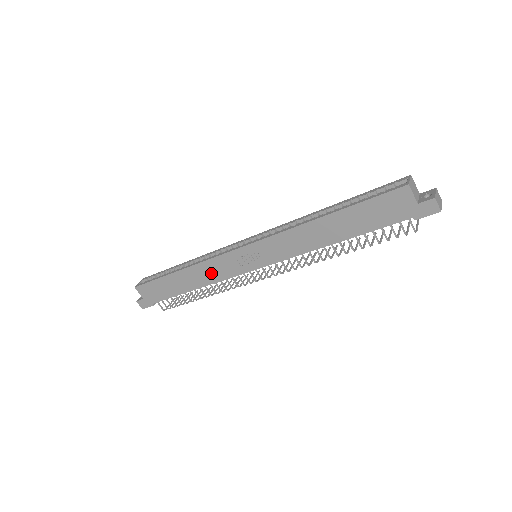
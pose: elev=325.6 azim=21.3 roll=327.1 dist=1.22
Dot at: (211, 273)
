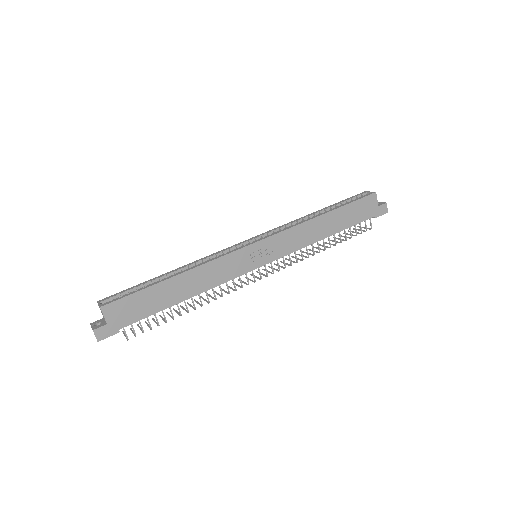
Dot at: (216, 274)
